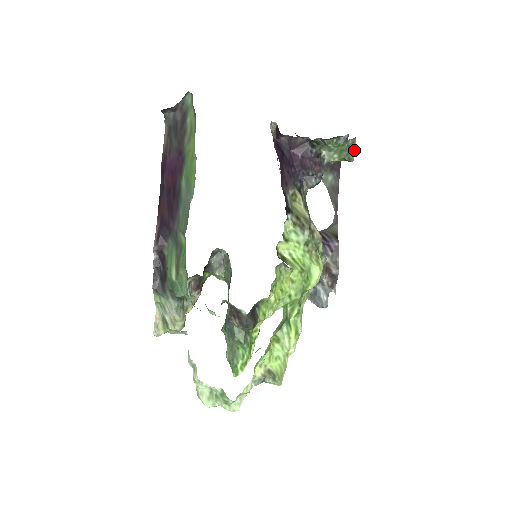
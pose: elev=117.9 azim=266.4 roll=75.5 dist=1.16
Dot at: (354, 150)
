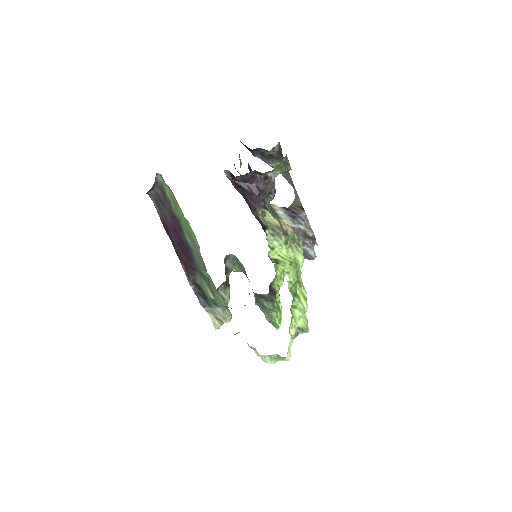
Dot at: (289, 163)
